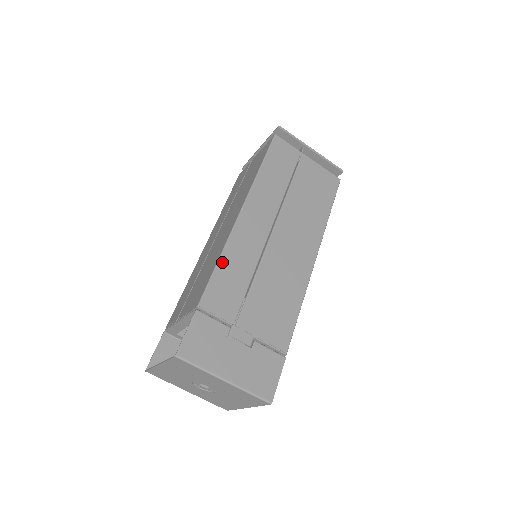
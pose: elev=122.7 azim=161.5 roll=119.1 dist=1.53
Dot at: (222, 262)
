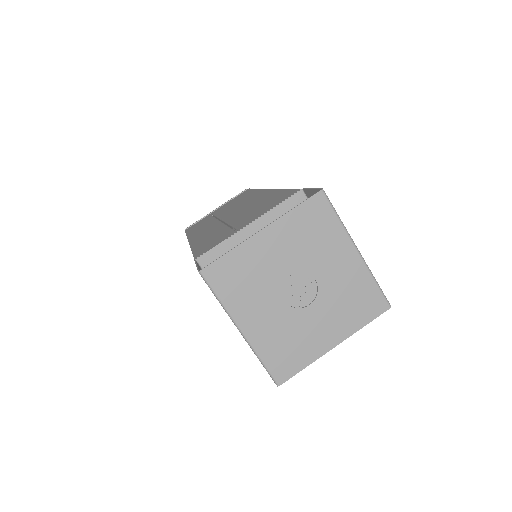
Dot at: occluded
